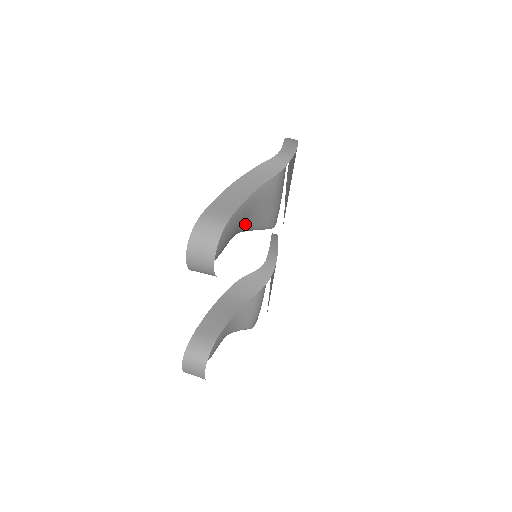
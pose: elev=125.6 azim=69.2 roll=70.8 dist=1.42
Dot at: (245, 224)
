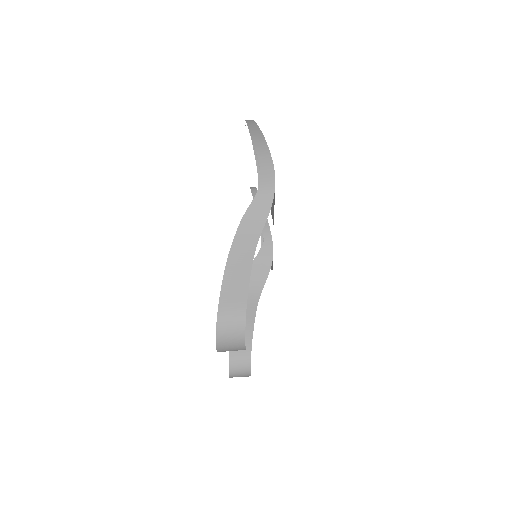
Dot at: occluded
